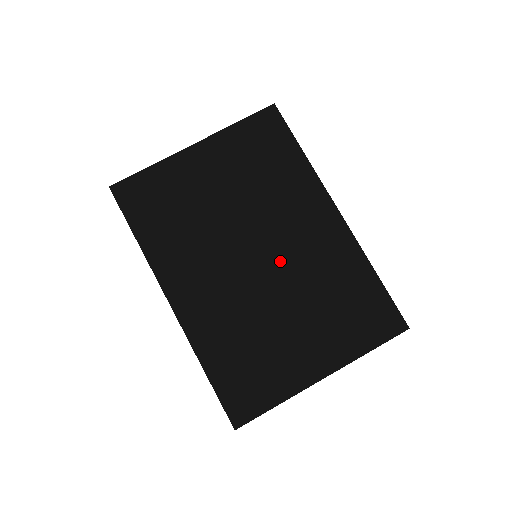
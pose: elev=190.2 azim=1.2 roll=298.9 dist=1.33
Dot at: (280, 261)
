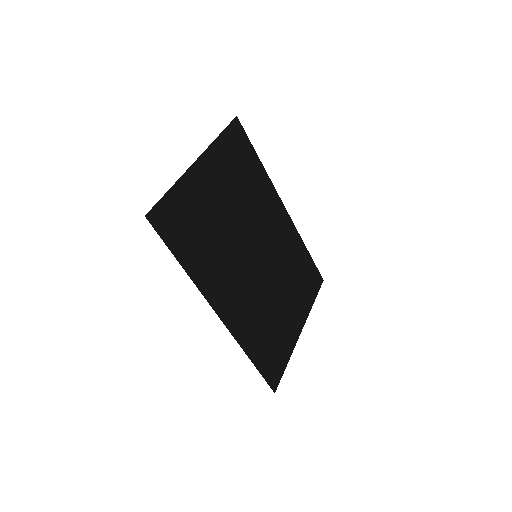
Dot at: (268, 256)
